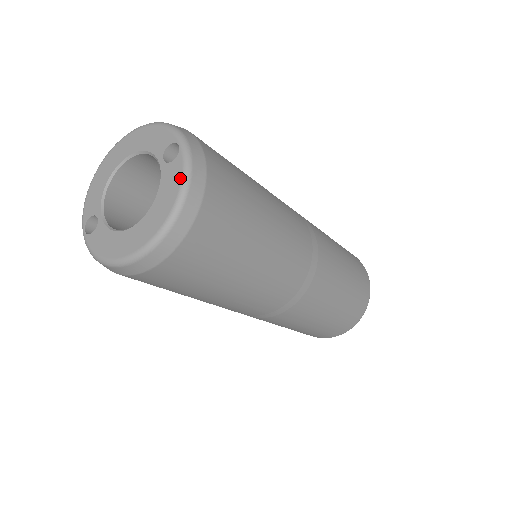
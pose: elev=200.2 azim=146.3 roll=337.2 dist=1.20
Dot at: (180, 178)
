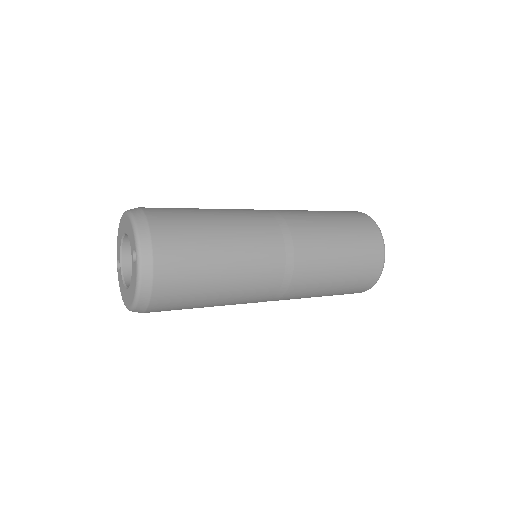
Dot at: (135, 281)
